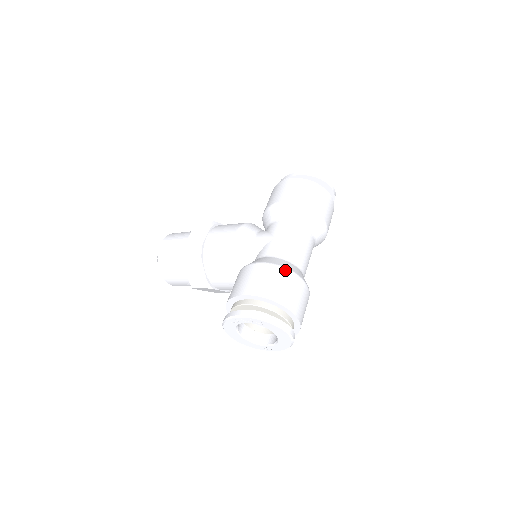
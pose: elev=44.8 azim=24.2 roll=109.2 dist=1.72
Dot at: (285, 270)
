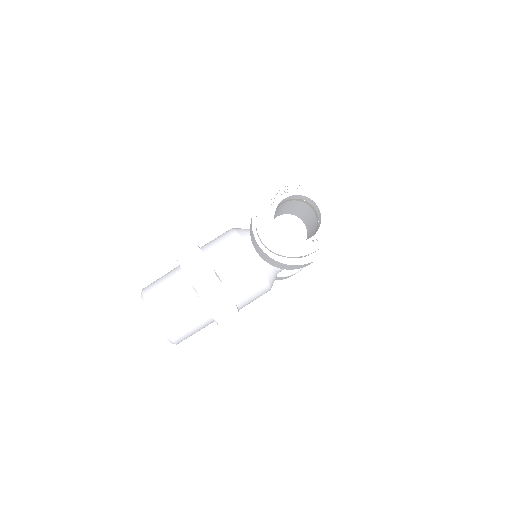
Dot at: occluded
